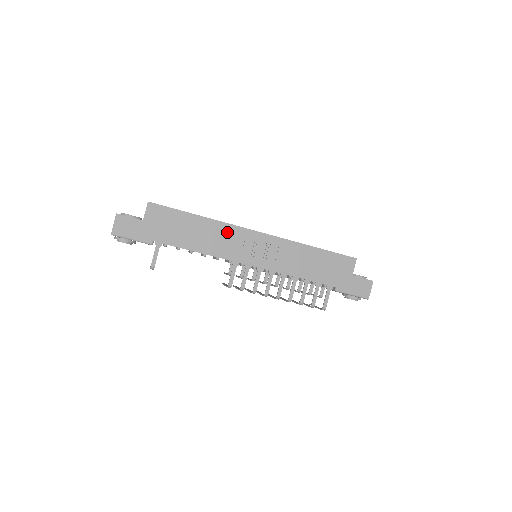
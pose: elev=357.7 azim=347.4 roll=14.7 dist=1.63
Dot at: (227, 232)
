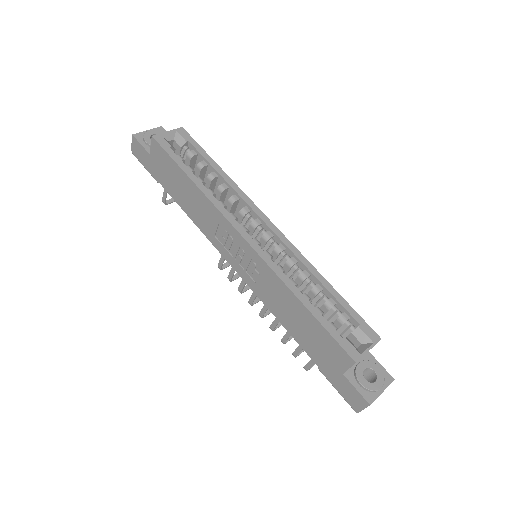
Dot at: (214, 215)
